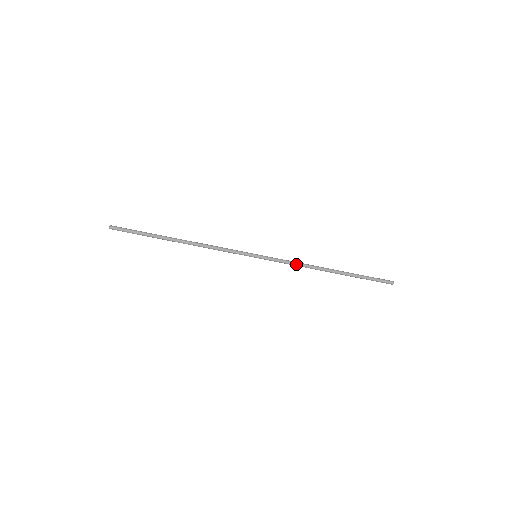
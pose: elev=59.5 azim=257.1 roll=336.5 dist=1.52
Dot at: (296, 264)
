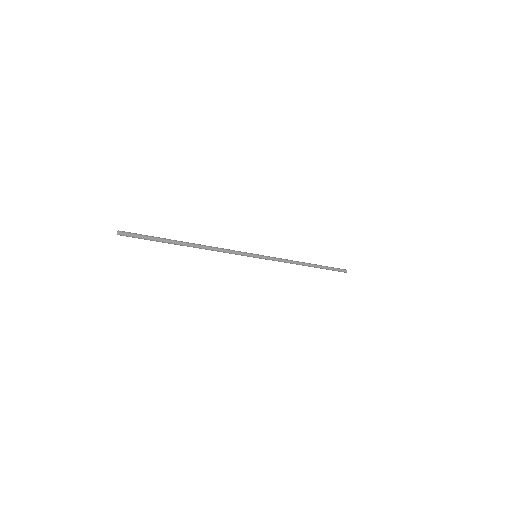
Dot at: (286, 261)
